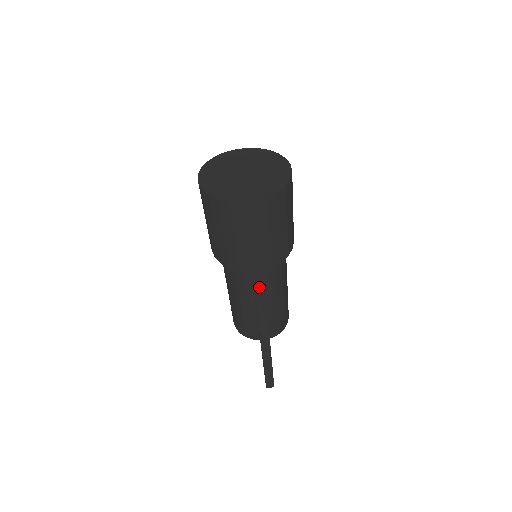
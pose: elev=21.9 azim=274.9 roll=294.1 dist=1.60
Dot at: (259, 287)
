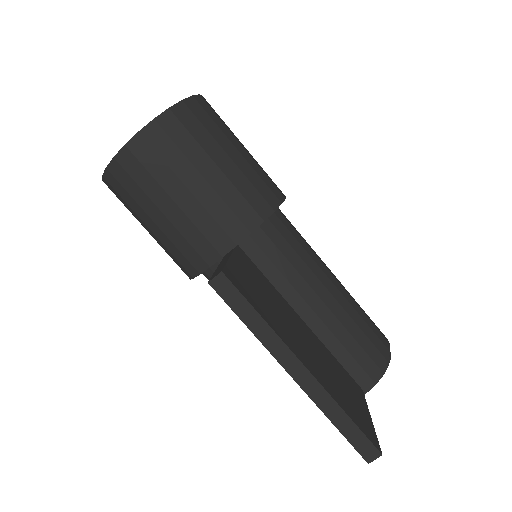
Dot at: (225, 259)
